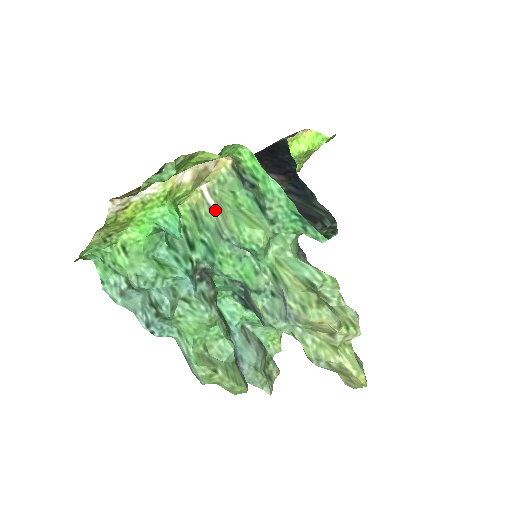
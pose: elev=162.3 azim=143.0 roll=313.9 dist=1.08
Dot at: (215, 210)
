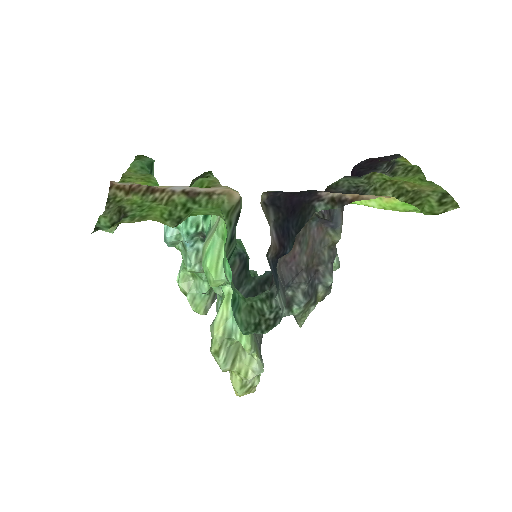
Dot at: occluded
